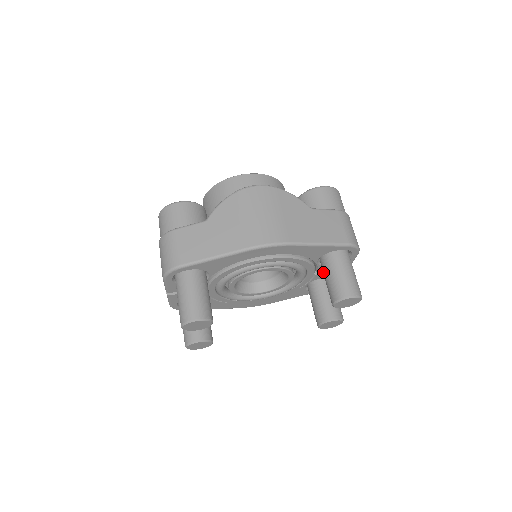
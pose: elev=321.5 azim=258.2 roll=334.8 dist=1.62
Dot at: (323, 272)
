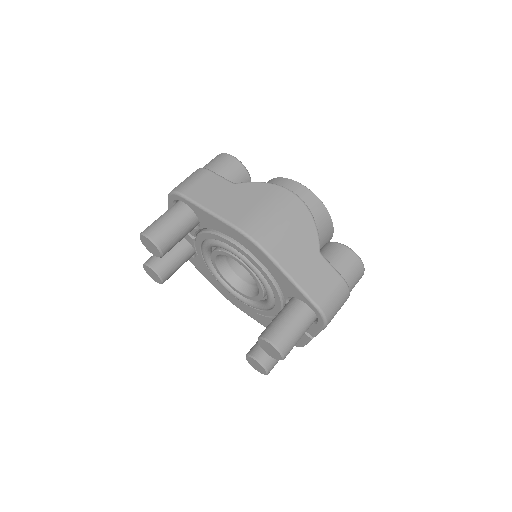
Dot at: (281, 310)
